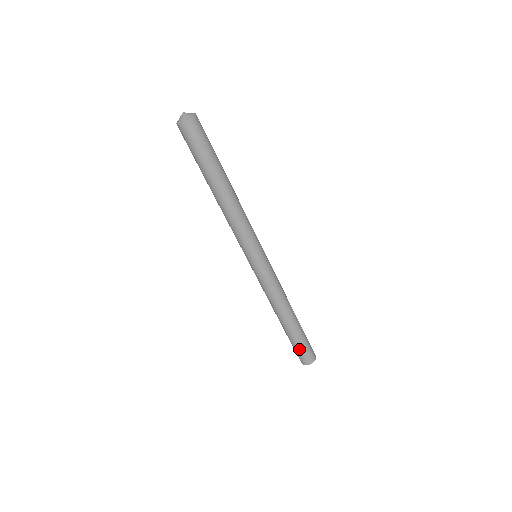
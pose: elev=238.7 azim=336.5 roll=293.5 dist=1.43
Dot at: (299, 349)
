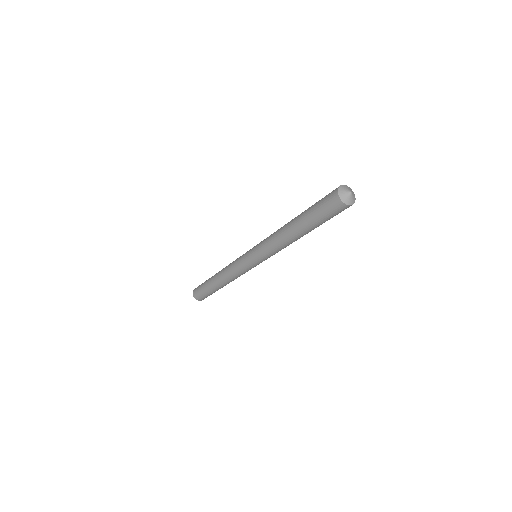
Dot at: (209, 295)
